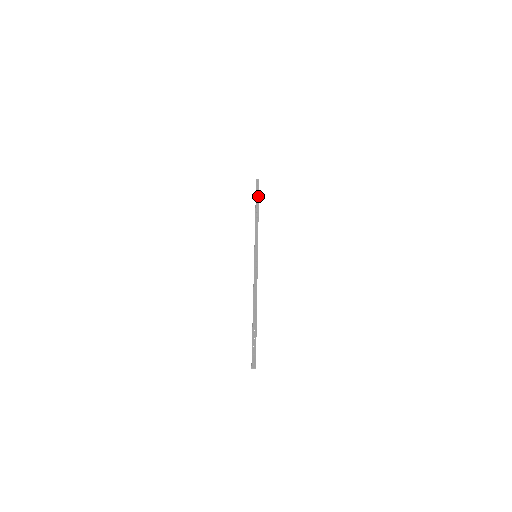
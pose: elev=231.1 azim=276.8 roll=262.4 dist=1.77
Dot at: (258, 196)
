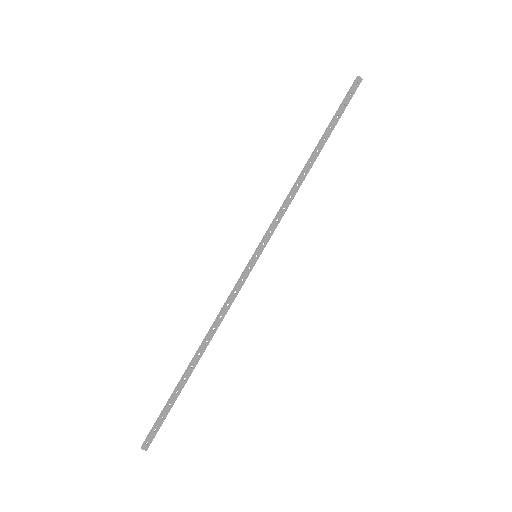
Dot at: (336, 122)
